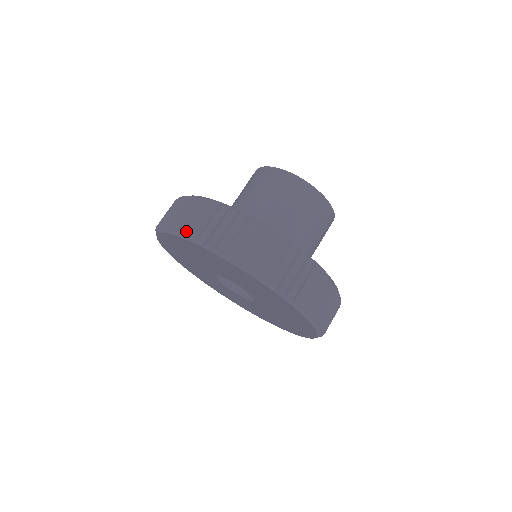
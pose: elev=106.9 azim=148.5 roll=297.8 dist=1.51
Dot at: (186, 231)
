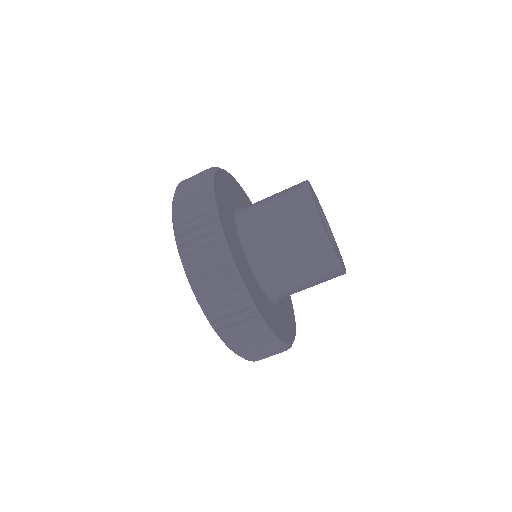
Dot at: (194, 281)
